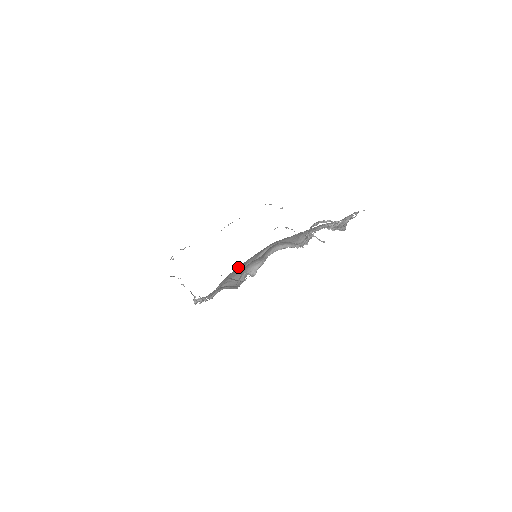
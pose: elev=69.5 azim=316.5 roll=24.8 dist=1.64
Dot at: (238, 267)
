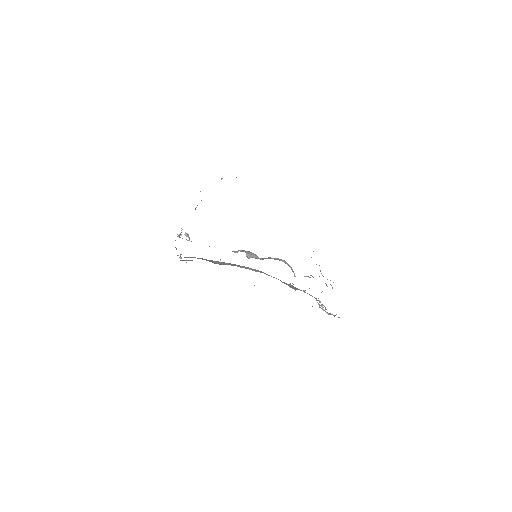
Dot at: occluded
